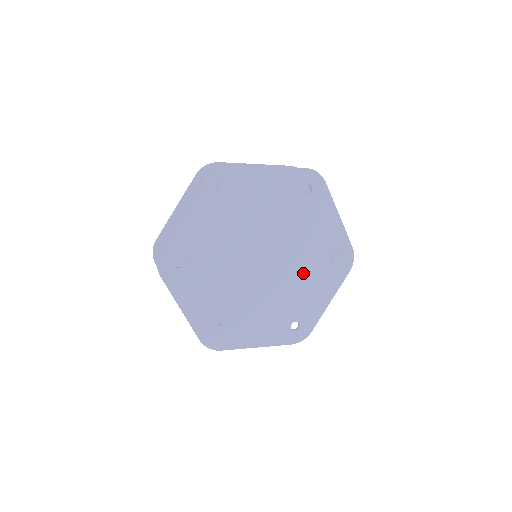
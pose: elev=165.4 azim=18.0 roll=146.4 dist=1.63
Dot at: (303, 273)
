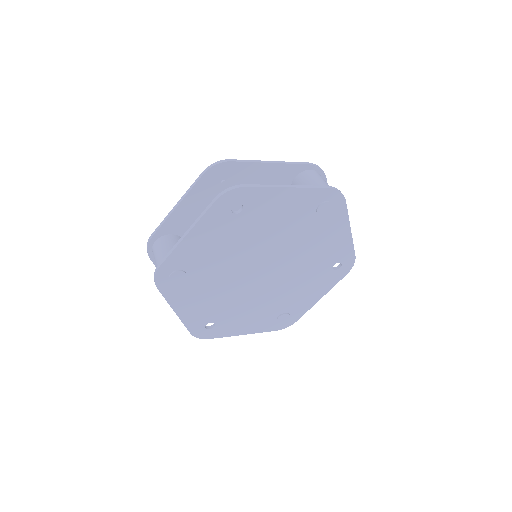
Dot at: (304, 243)
